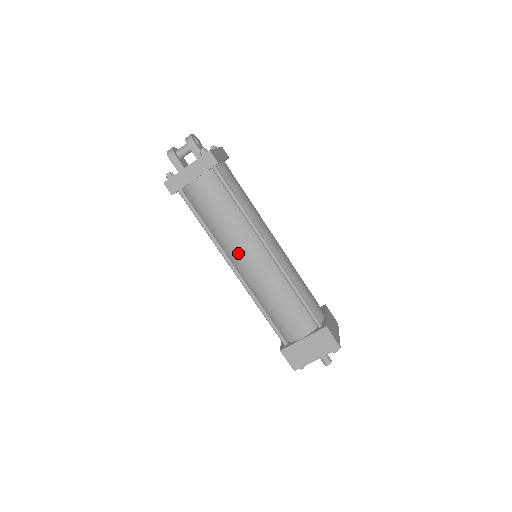
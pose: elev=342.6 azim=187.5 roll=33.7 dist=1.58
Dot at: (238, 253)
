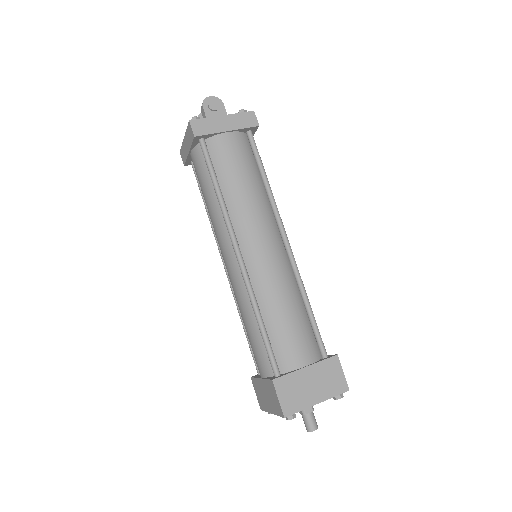
Dot at: (219, 246)
